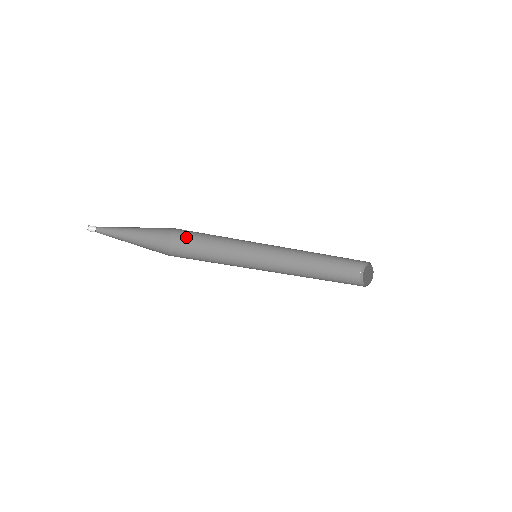
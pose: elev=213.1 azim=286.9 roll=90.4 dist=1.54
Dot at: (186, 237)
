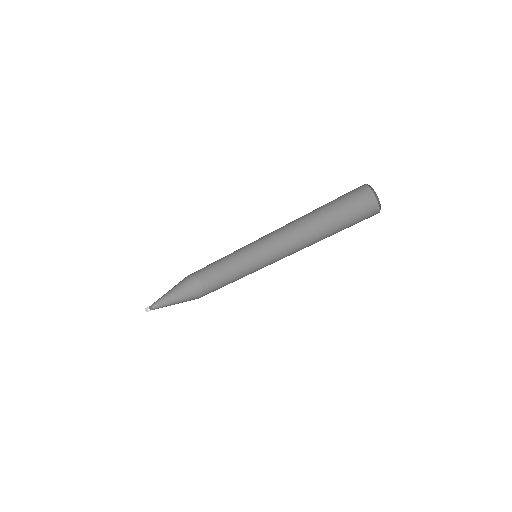
Dot at: (210, 278)
